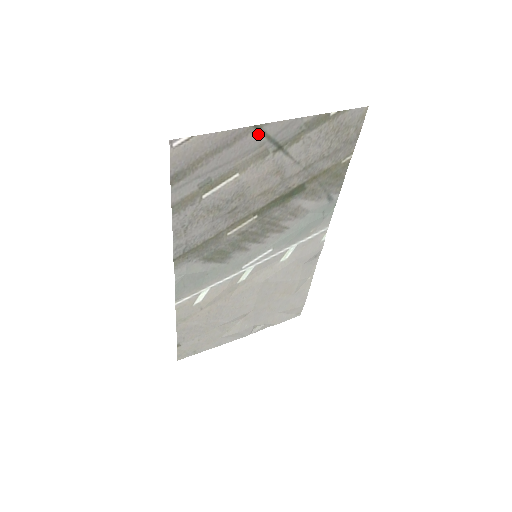
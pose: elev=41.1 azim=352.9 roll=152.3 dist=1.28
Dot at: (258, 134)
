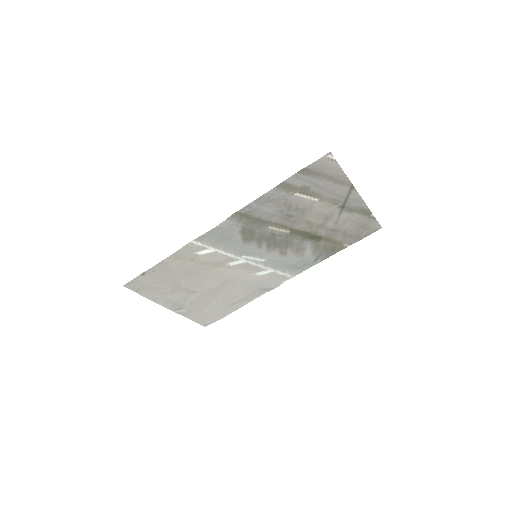
Dot at: (348, 190)
